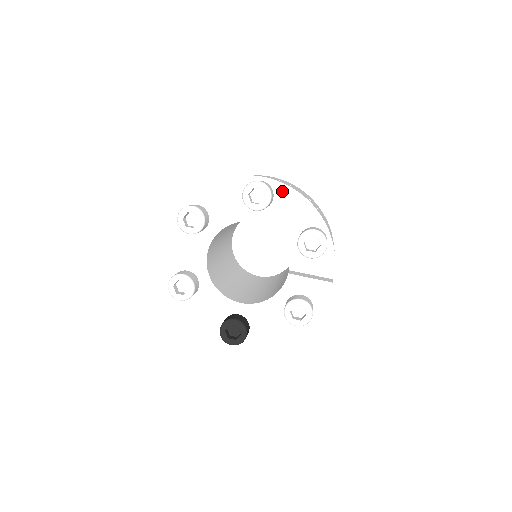
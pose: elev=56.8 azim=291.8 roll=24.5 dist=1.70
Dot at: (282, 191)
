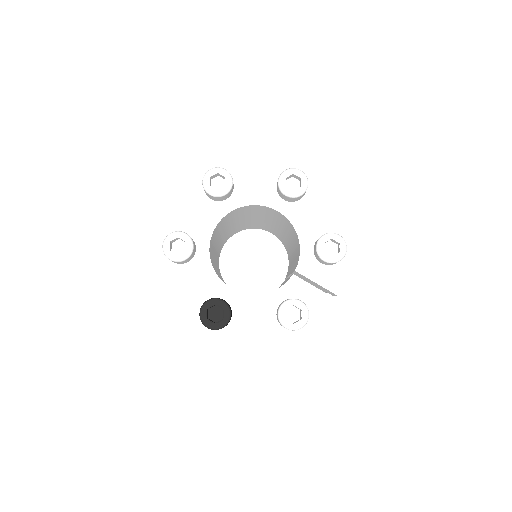
Dot at: (315, 191)
